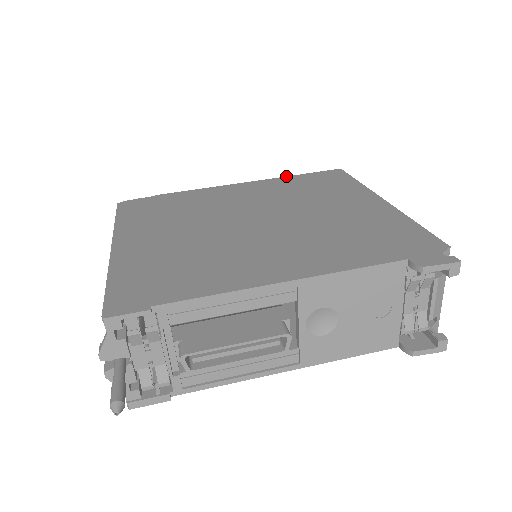
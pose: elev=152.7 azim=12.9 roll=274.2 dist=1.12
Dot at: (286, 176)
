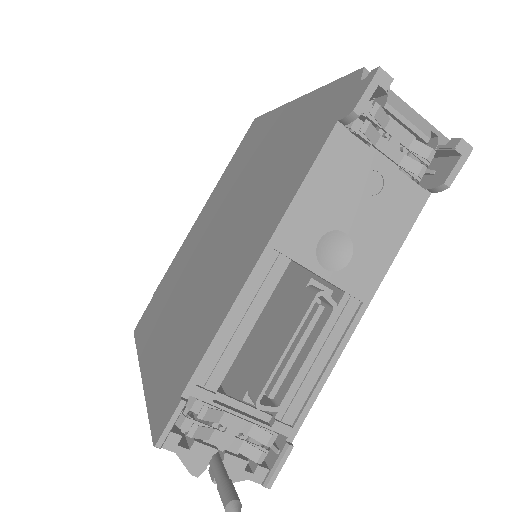
Dot at: (223, 173)
